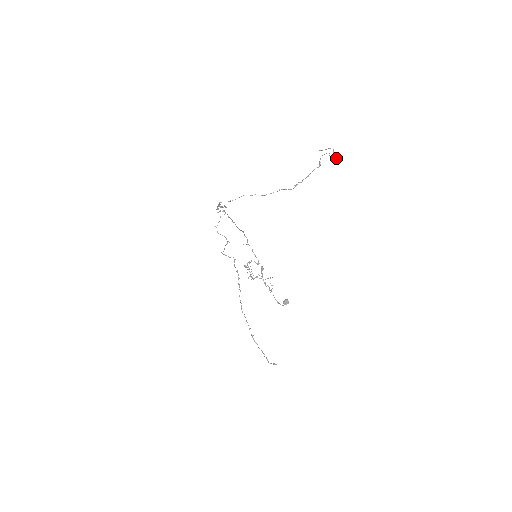
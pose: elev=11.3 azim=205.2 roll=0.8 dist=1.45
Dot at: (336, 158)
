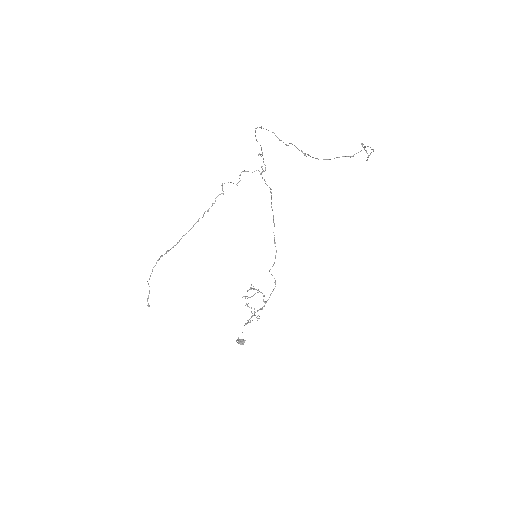
Dot at: (367, 157)
